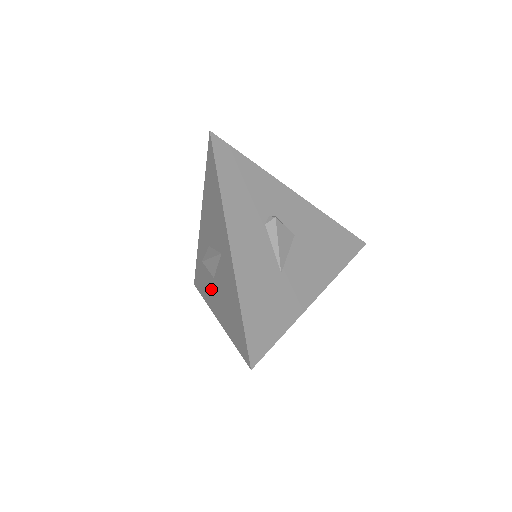
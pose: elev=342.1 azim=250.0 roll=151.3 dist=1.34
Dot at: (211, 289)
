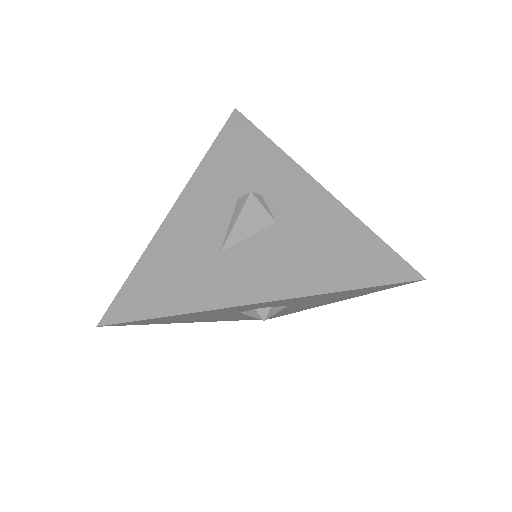
Dot at: occluded
